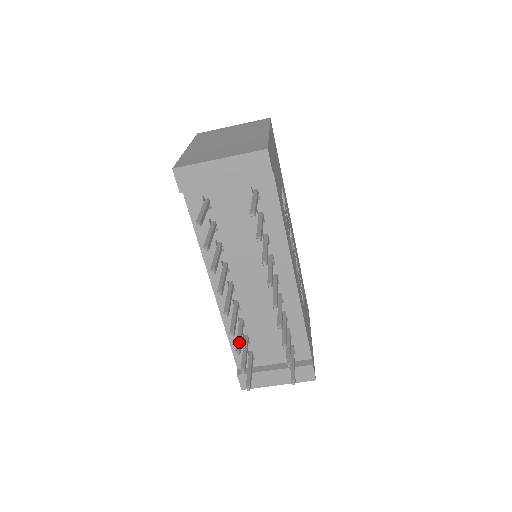
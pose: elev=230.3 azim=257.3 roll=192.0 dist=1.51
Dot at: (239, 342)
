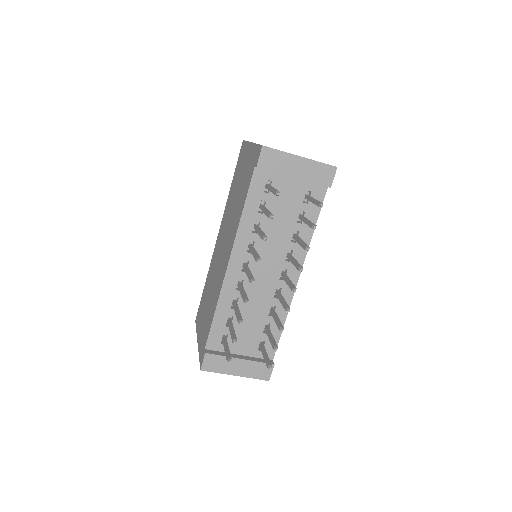
Dot at: (240, 314)
